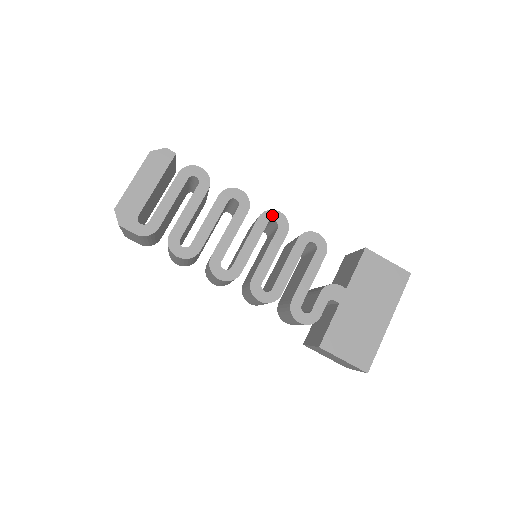
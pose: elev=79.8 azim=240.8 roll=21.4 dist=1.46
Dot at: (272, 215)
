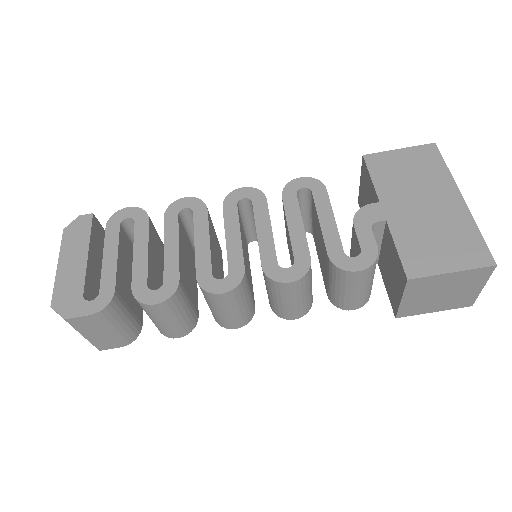
Dot at: (236, 196)
